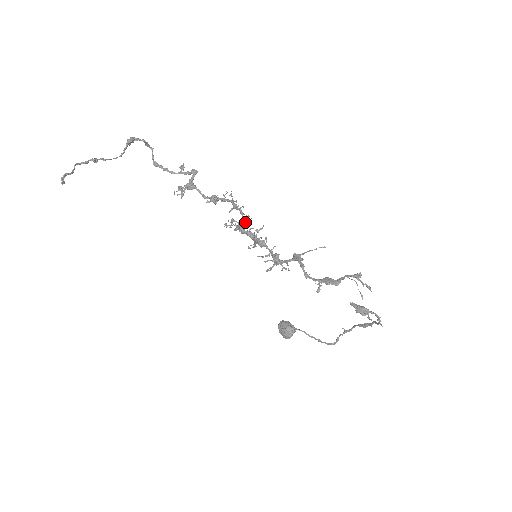
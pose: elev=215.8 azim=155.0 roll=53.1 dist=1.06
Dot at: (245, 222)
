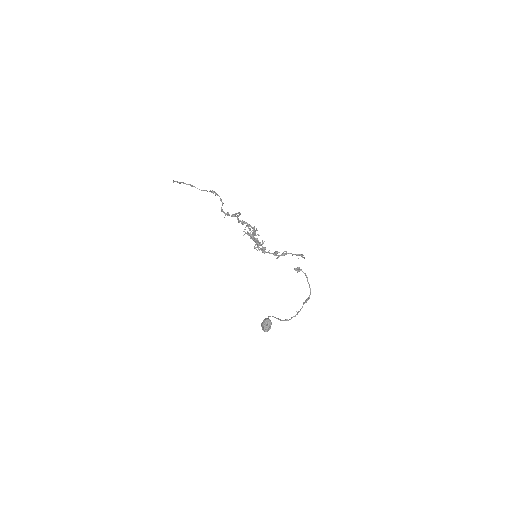
Dot at: occluded
